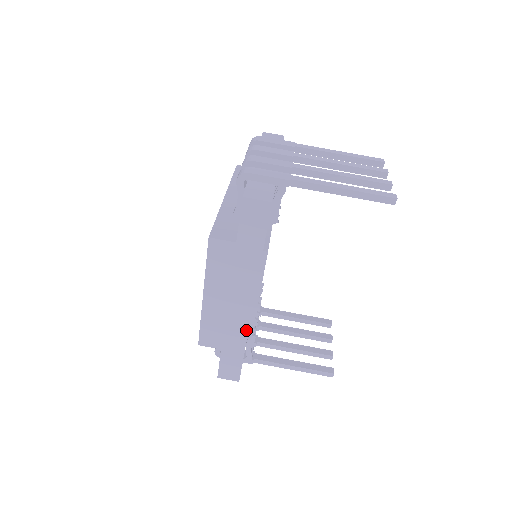
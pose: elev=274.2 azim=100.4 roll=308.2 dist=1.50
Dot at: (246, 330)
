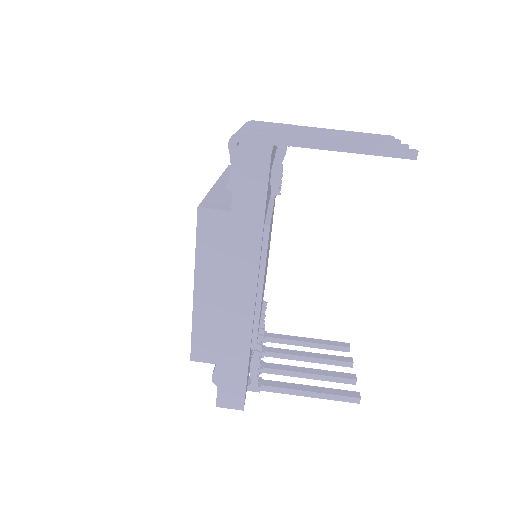
Dot at: (249, 334)
